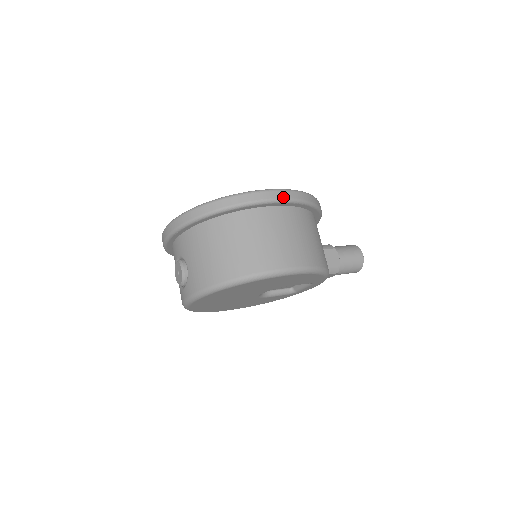
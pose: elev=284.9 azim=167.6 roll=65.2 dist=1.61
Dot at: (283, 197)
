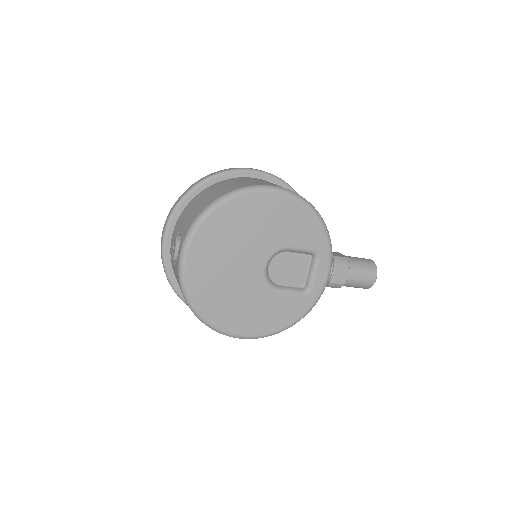
Dot at: (261, 170)
